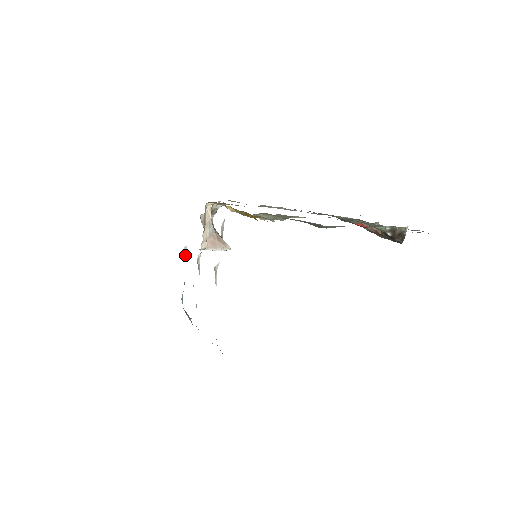
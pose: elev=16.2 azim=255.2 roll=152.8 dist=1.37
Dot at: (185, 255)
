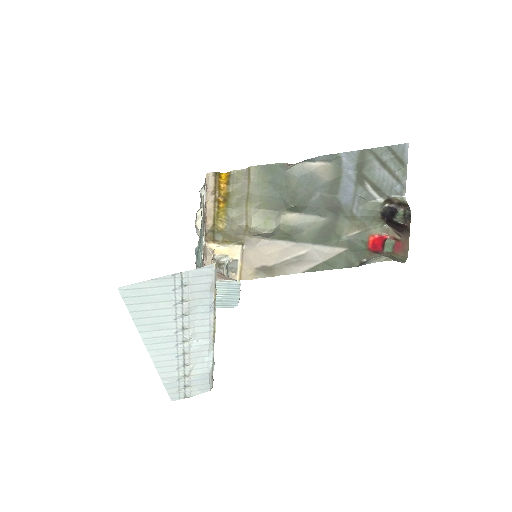
Dot at: occluded
